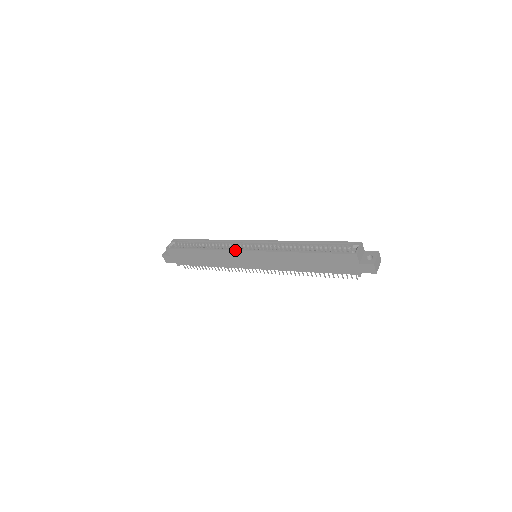
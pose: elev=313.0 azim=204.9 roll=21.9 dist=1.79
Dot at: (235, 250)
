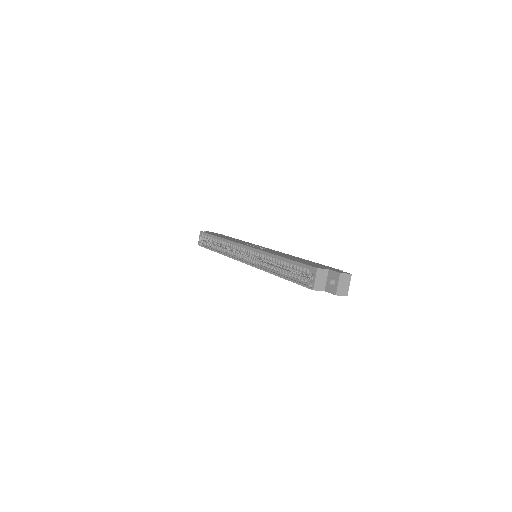
Dot at: (234, 259)
